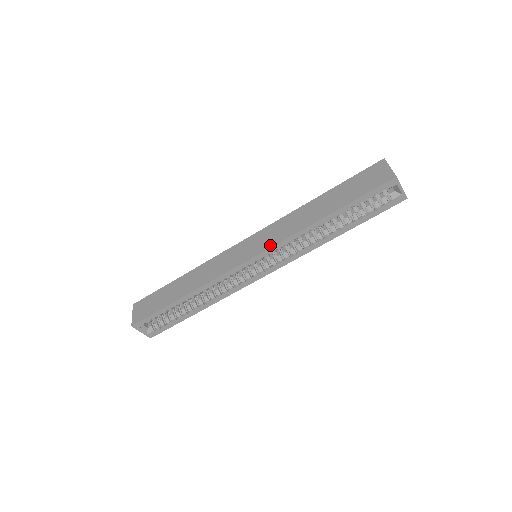
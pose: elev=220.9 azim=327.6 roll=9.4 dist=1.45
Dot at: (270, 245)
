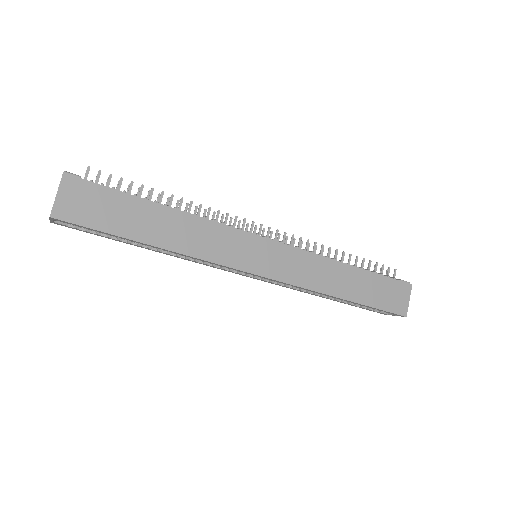
Dot at: (287, 279)
